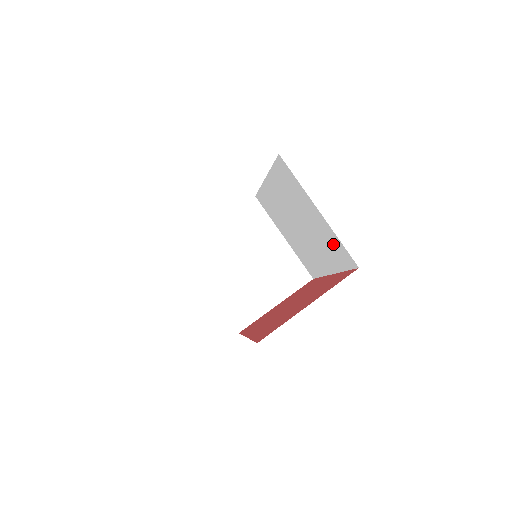
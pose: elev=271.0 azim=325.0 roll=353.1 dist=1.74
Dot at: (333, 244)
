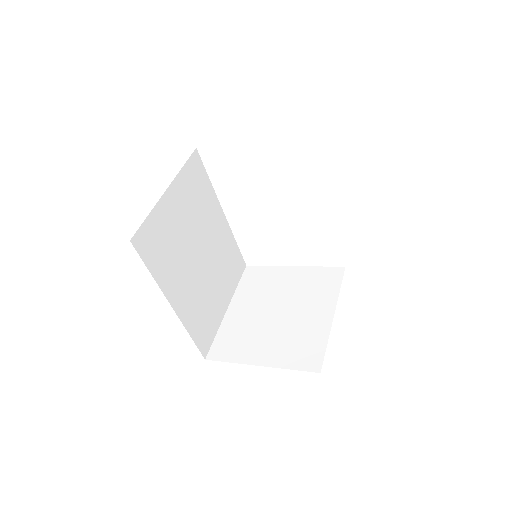
Dot at: occluded
